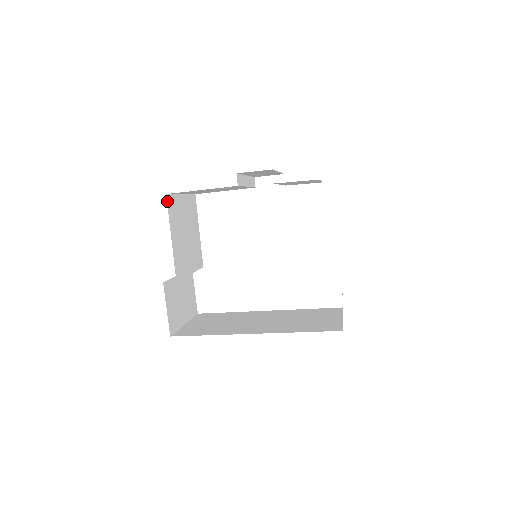
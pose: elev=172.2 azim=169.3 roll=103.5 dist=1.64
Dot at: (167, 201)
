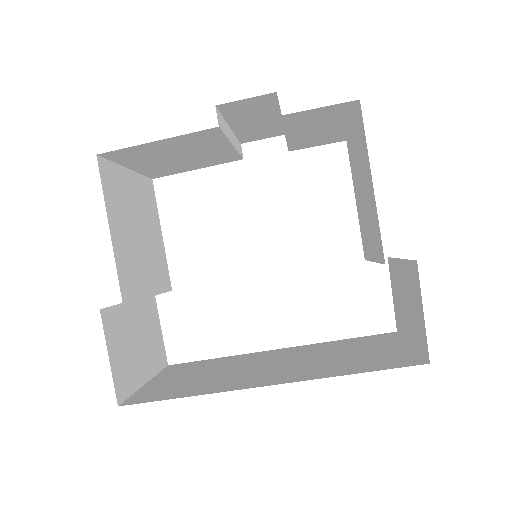
Dot at: (99, 167)
